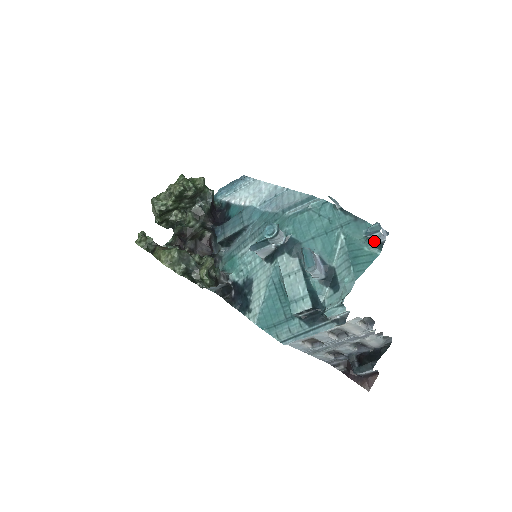
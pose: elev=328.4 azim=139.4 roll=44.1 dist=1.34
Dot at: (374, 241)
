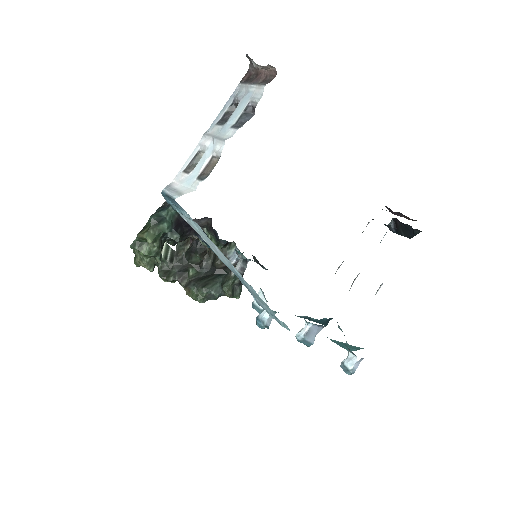
Dot at: occluded
